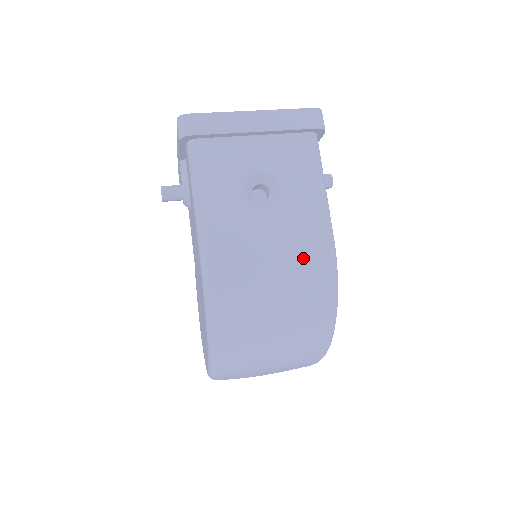
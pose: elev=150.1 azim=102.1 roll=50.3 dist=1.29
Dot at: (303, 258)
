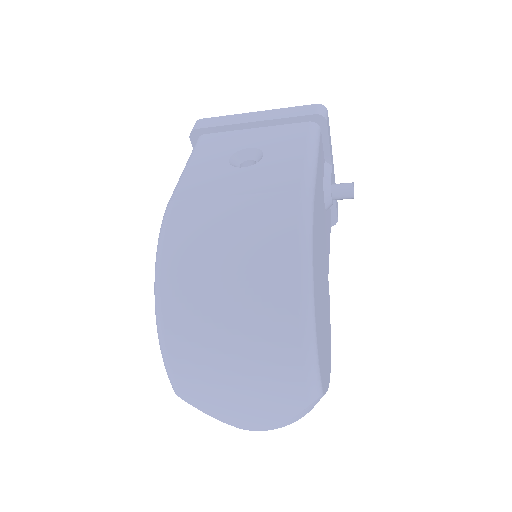
Dot at: (267, 202)
